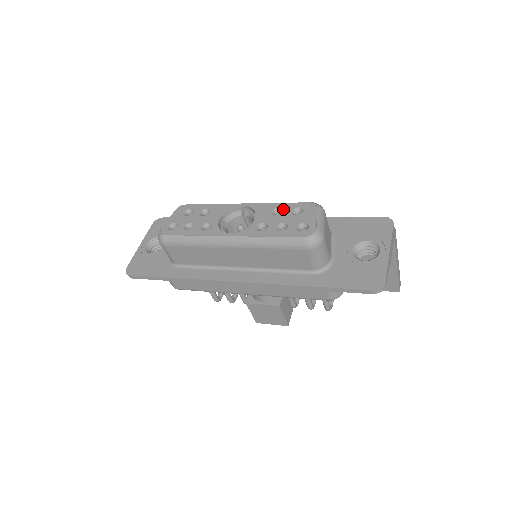
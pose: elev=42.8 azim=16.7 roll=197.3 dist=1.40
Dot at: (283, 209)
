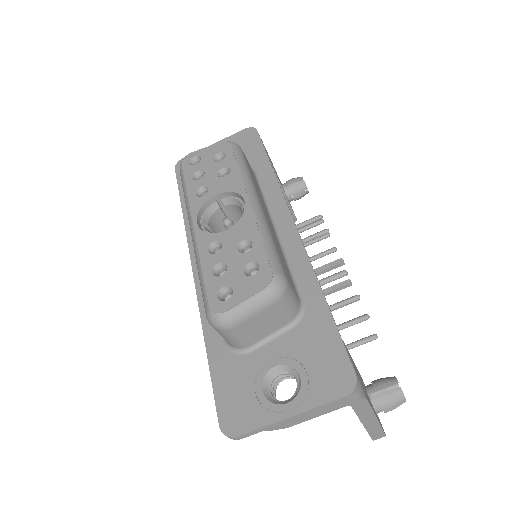
Dot at: (250, 249)
